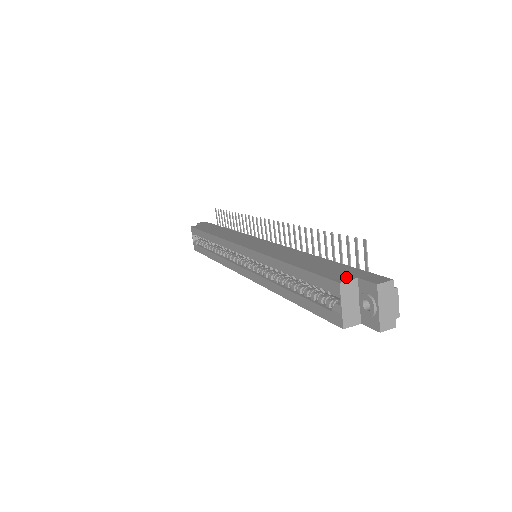
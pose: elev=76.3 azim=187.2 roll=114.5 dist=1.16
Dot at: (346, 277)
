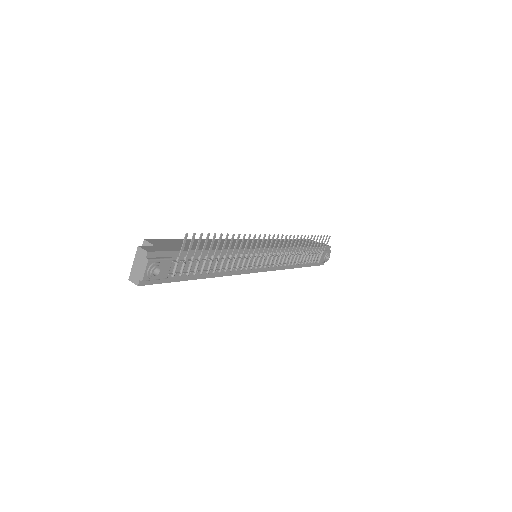
Dot at: (156, 243)
